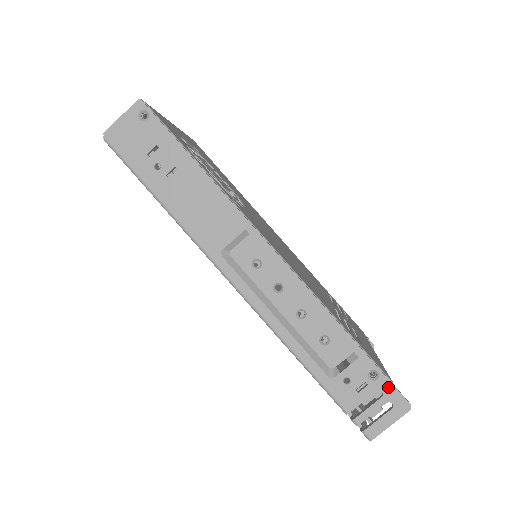
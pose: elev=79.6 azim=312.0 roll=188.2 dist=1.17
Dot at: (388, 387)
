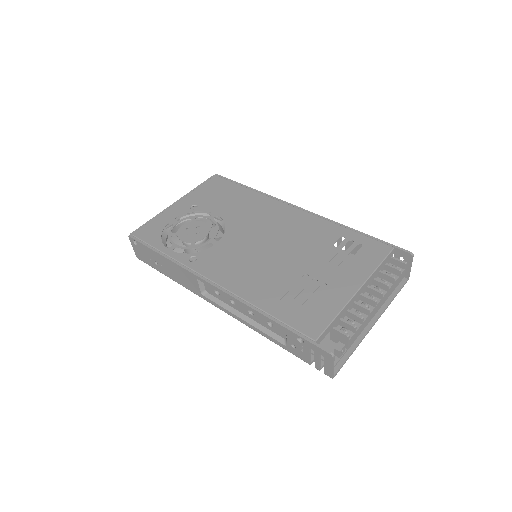
Dot at: (312, 346)
